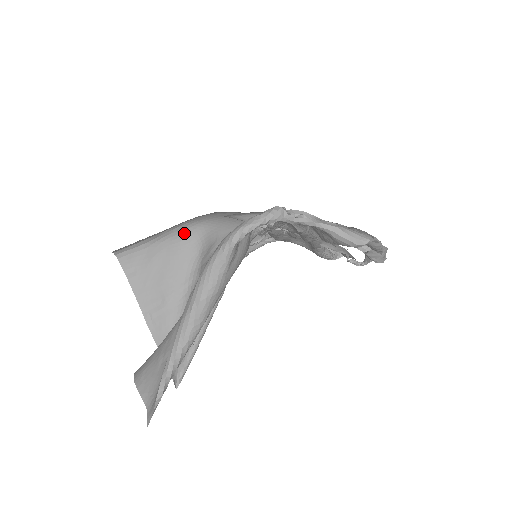
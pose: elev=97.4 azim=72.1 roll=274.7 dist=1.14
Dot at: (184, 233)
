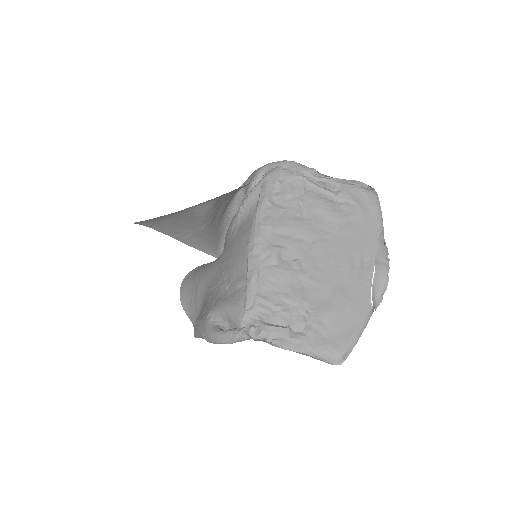
Dot at: (184, 210)
